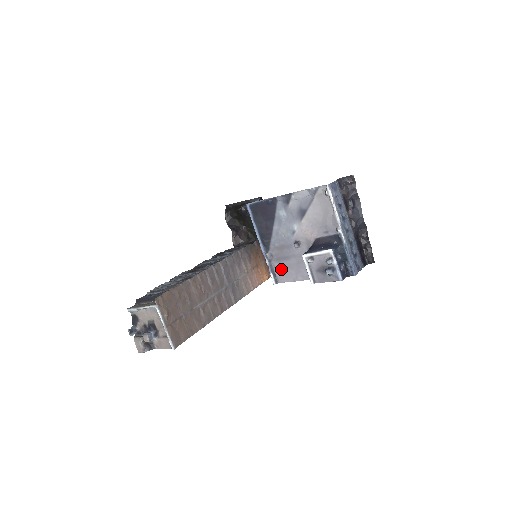
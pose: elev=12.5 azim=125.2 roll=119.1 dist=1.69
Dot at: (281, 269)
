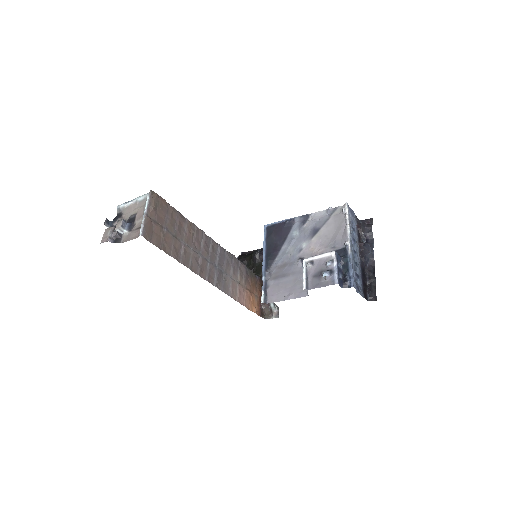
Dot at: (275, 288)
